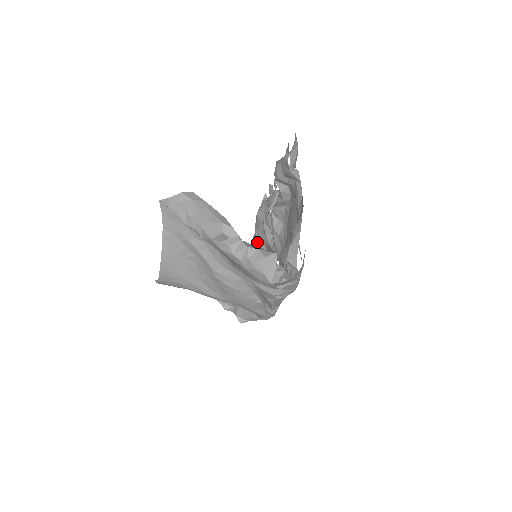
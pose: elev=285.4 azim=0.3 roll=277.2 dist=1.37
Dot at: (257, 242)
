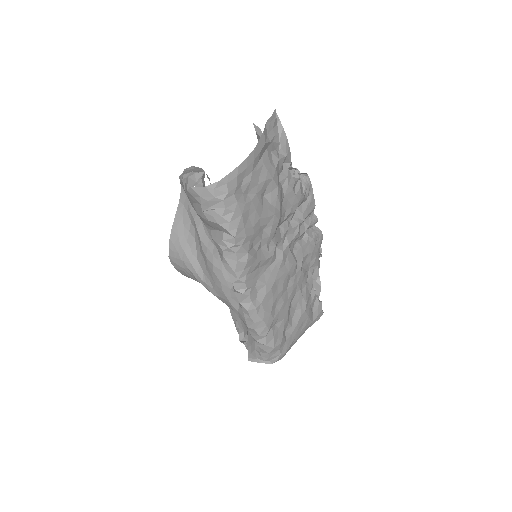
Dot at: occluded
